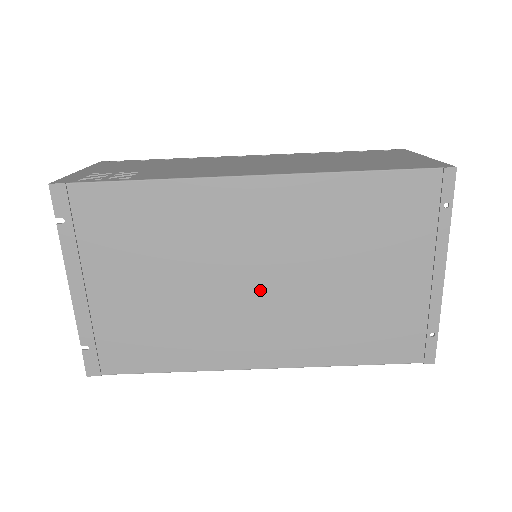
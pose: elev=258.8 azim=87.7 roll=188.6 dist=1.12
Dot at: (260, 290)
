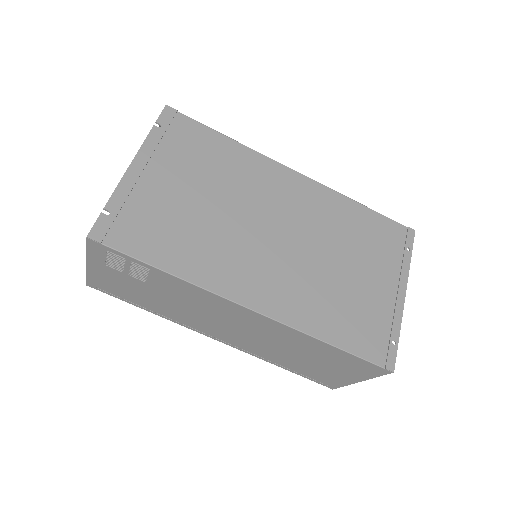
Dot at: (275, 242)
